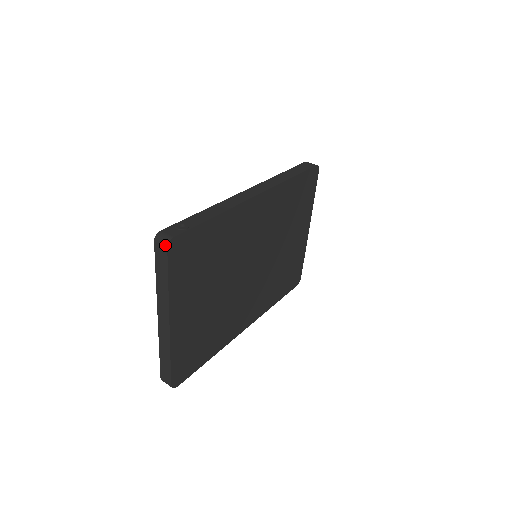
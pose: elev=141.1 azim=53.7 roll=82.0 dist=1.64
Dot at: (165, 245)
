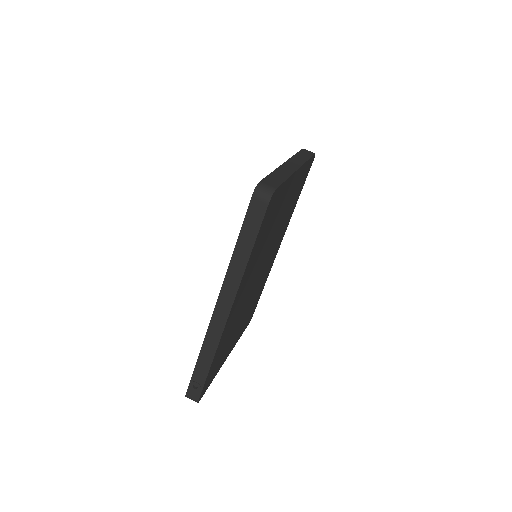
Dot at: occluded
